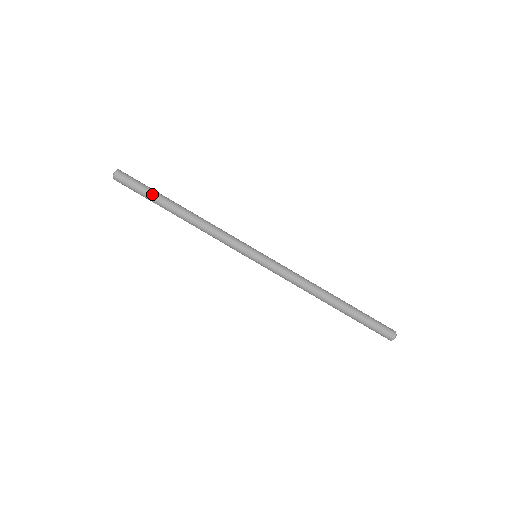
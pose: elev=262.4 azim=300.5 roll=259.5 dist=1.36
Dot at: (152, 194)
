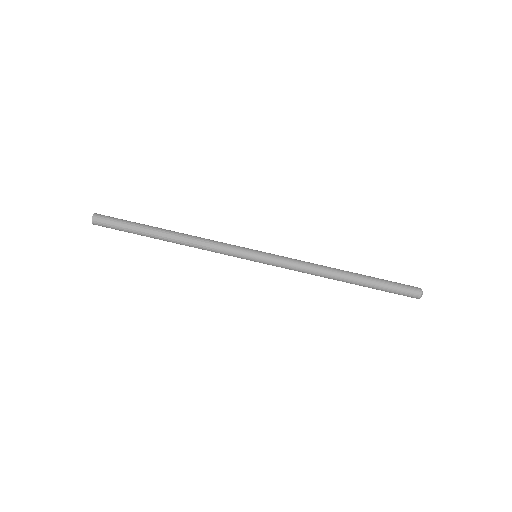
Dot at: (134, 232)
